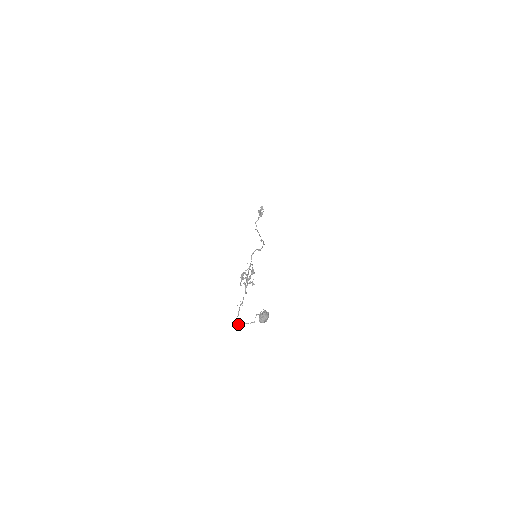
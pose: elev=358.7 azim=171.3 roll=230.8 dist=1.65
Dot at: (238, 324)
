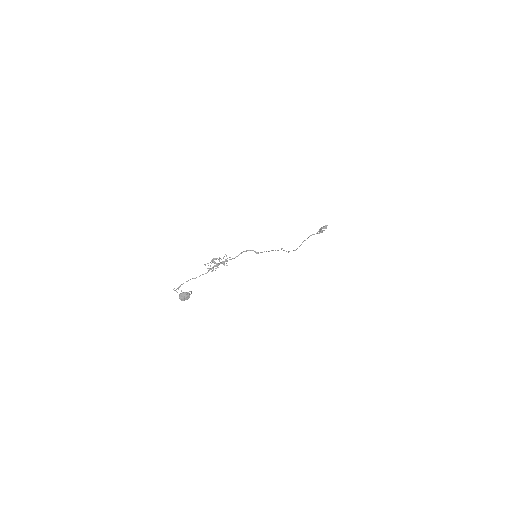
Dot at: (173, 289)
